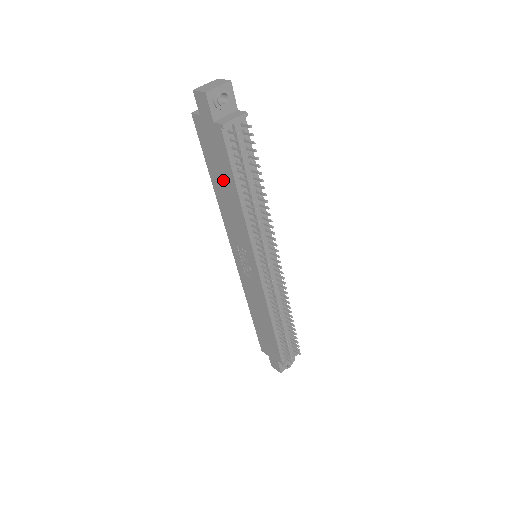
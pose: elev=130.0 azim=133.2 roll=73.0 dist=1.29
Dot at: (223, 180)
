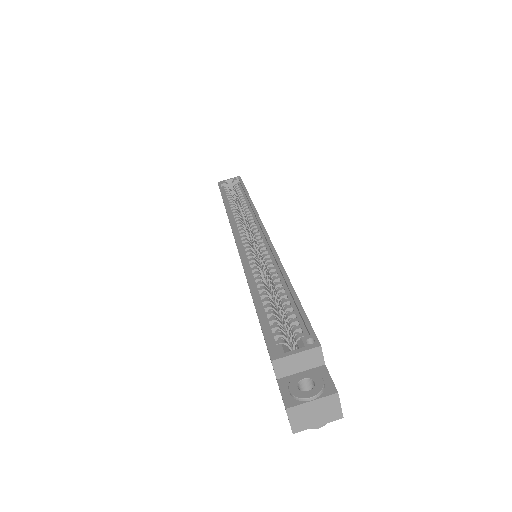
Dot at: occluded
